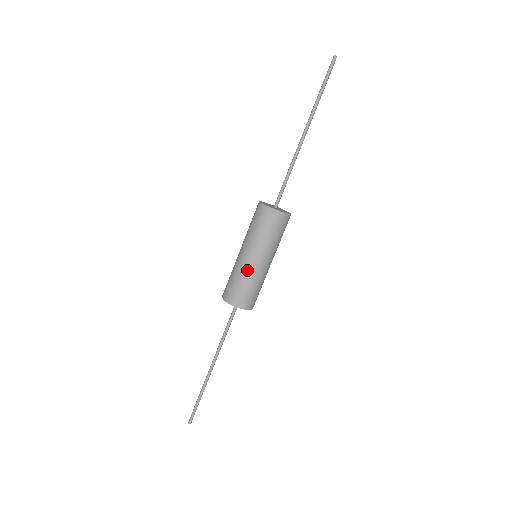
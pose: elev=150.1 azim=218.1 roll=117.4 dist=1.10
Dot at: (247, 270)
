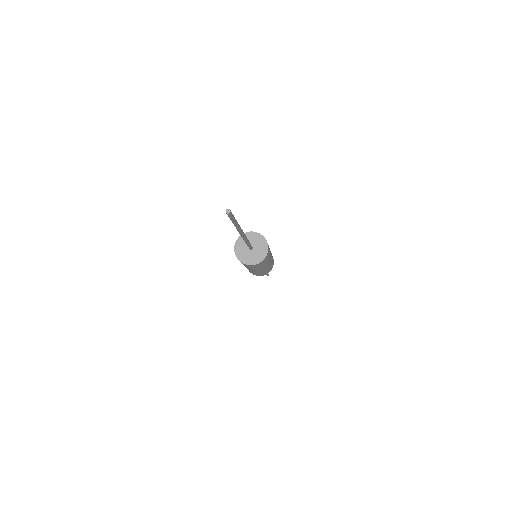
Dot at: (260, 272)
